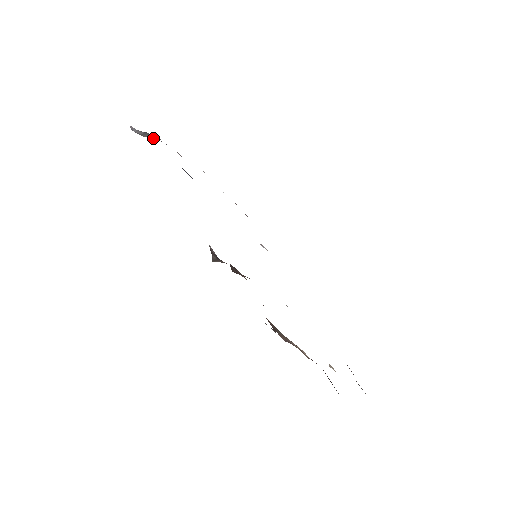
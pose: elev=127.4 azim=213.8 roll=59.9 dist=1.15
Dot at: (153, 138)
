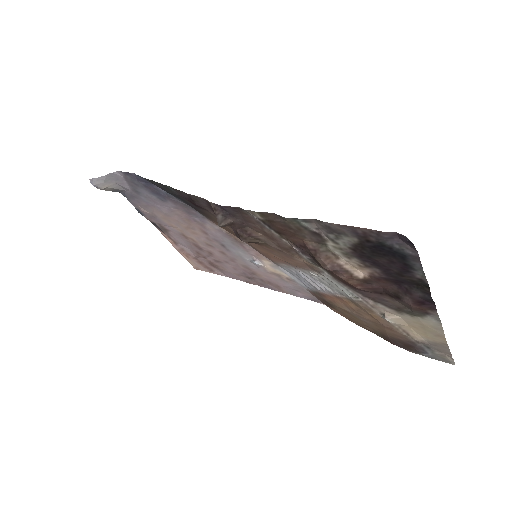
Dot at: (115, 188)
